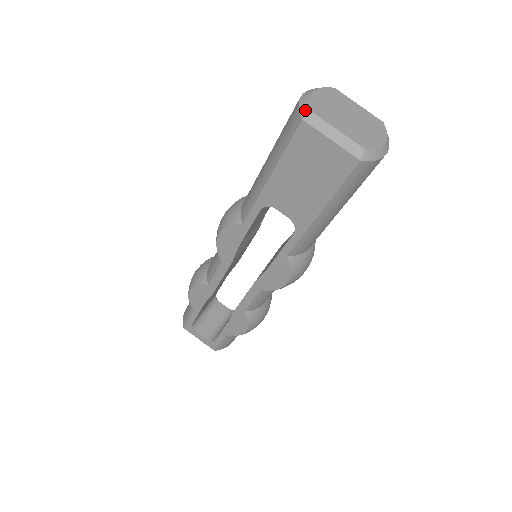
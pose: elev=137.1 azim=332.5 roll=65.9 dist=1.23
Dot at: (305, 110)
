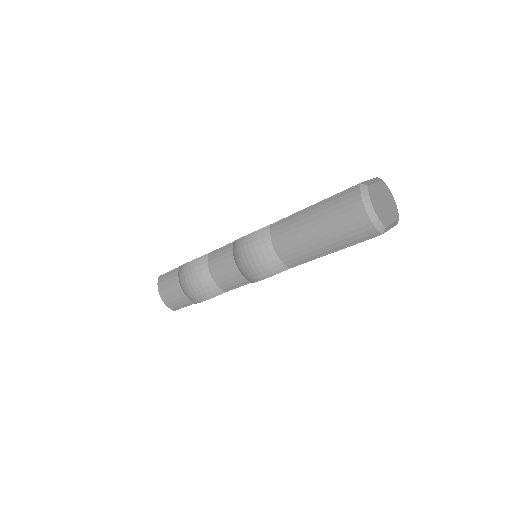
Dot at: (381, 228)
